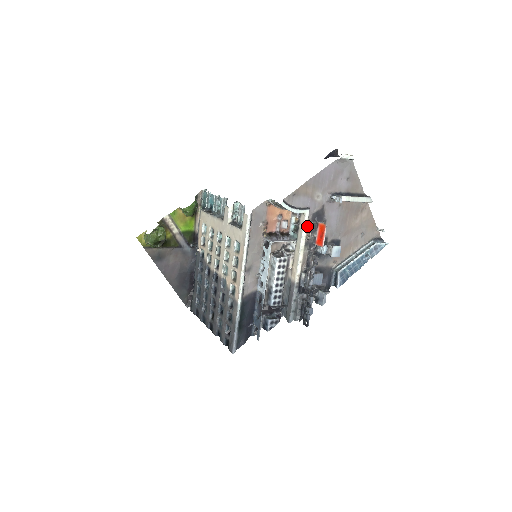
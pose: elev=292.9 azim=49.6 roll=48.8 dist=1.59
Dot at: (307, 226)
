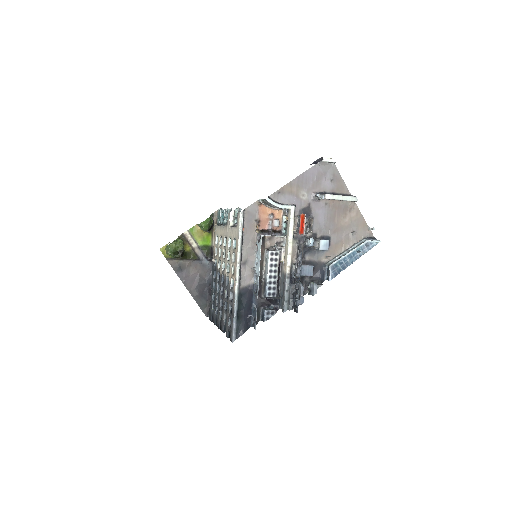
Dot at: (293, 221)
